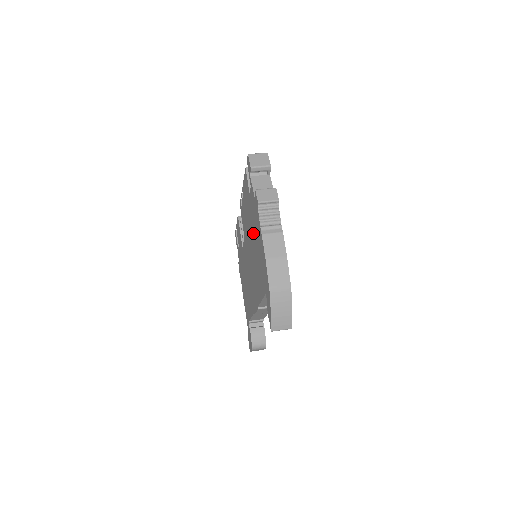
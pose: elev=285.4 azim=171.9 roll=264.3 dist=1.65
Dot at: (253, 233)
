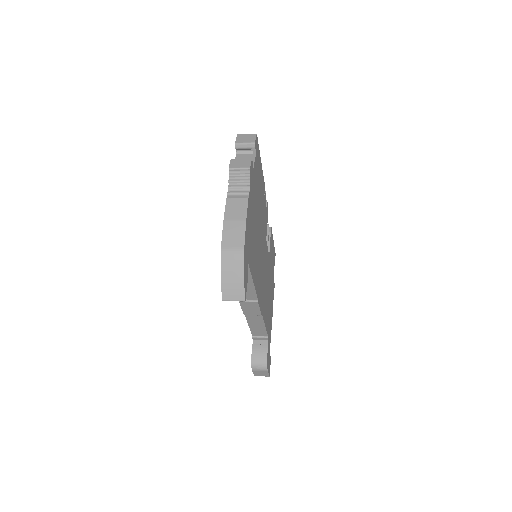
Dot at: occluded
